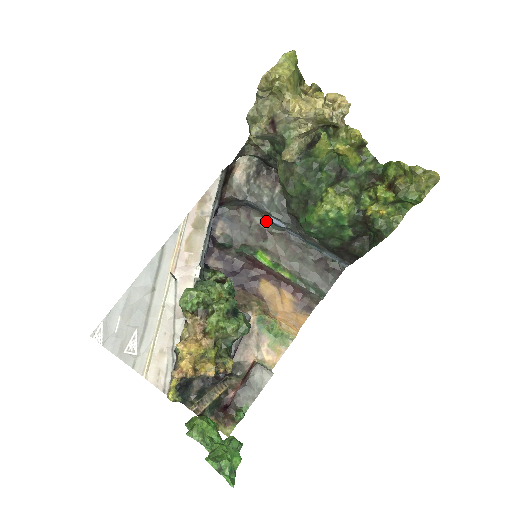
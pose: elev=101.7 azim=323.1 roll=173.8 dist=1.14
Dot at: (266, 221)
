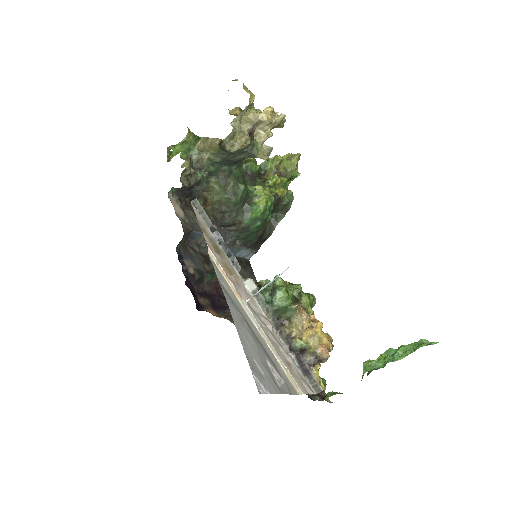
Dot at: (201, 247)
